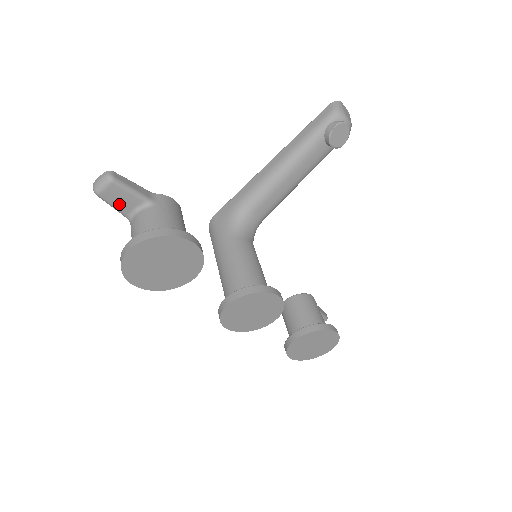
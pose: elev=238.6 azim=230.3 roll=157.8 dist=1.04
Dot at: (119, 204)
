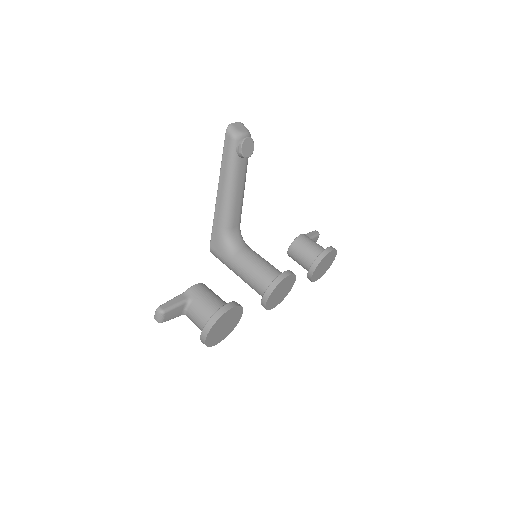
Dot at: (175, 316)
